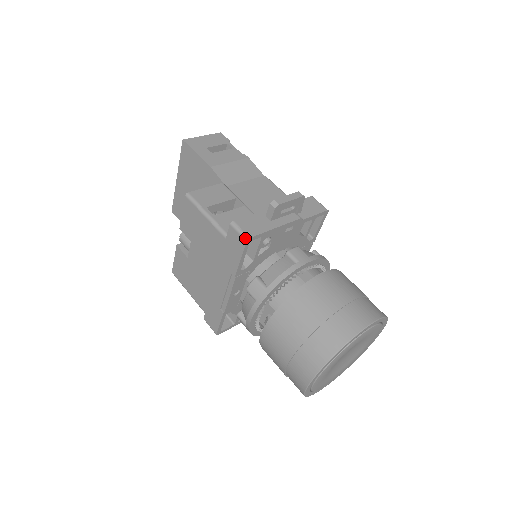
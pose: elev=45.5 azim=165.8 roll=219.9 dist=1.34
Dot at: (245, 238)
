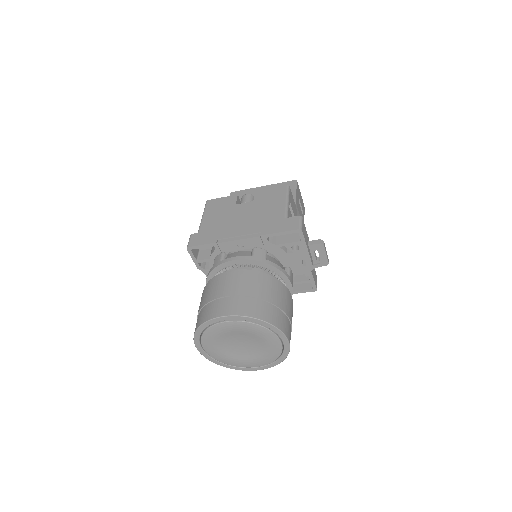
Dot at: (300, 228)
